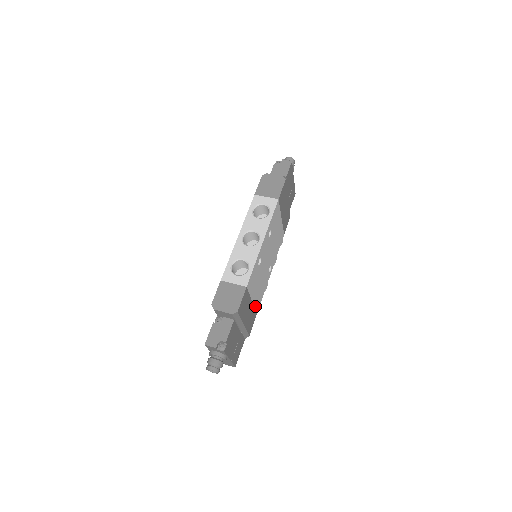
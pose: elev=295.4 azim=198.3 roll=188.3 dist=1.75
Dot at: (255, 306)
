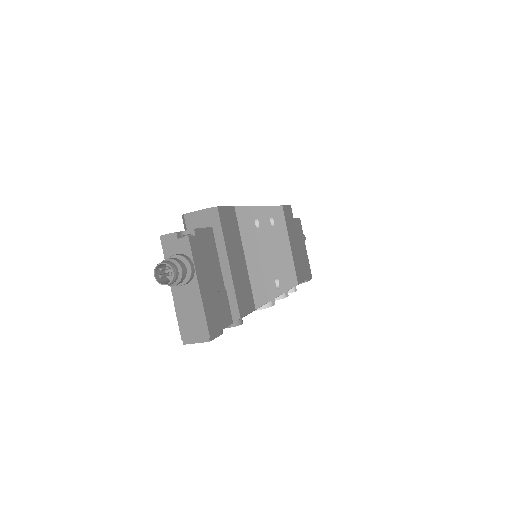
Dot at: (251, 285)
